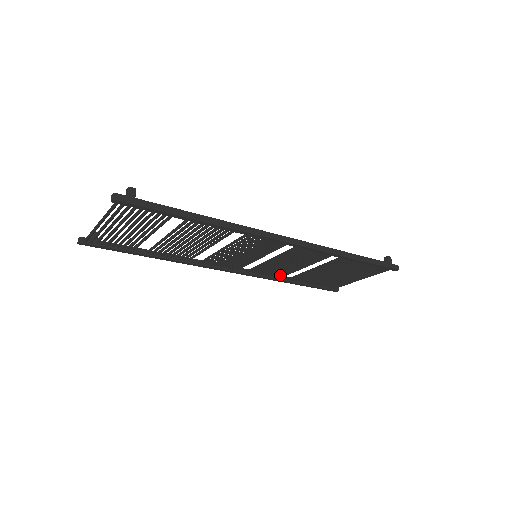
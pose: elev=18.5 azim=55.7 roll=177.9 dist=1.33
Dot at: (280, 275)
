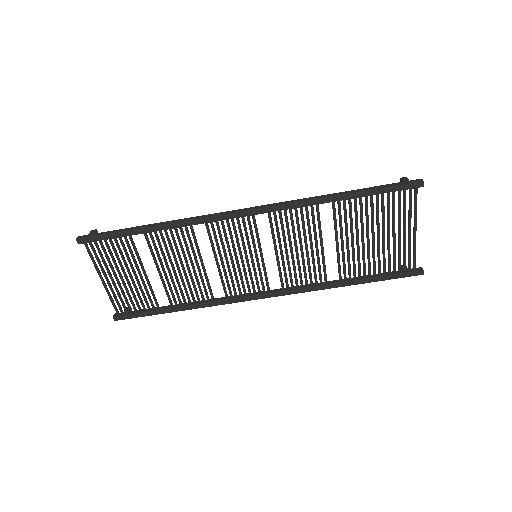
Dot at: (319, 277)
